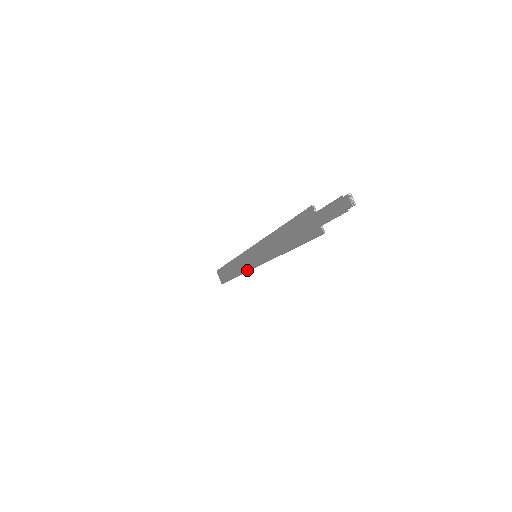
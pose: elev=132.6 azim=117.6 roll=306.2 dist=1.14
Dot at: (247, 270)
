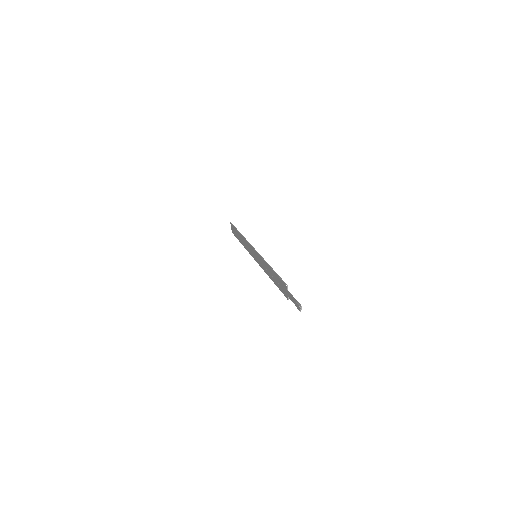
Dot at: (249, 253)
